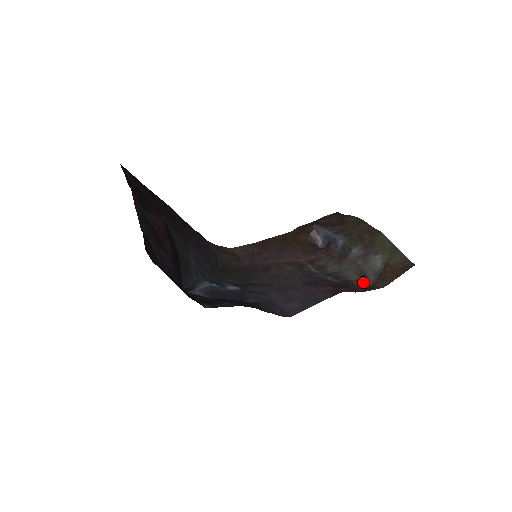
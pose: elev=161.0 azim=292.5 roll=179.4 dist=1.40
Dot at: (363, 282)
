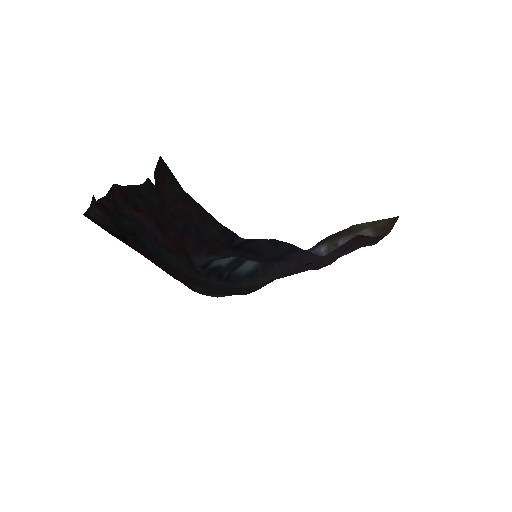
Dot at: occluded
